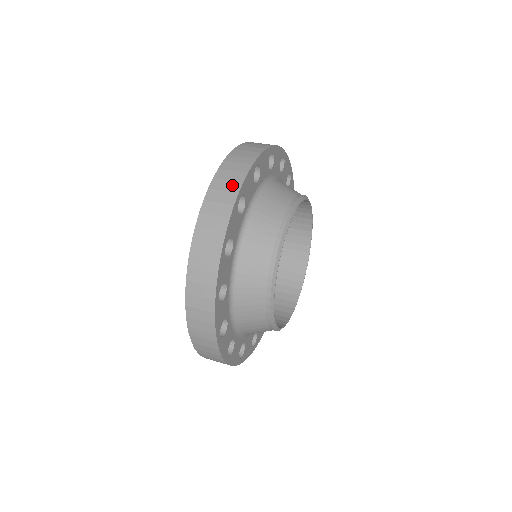
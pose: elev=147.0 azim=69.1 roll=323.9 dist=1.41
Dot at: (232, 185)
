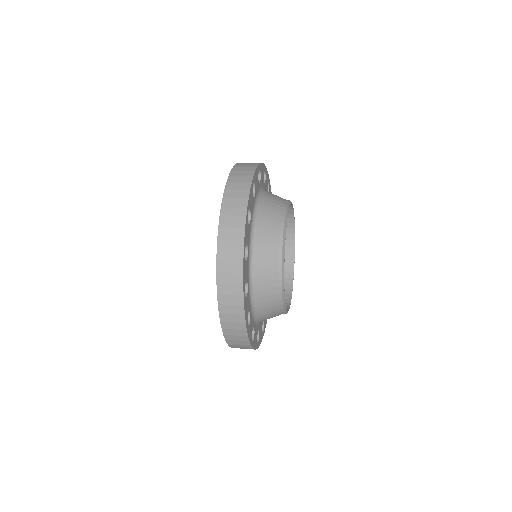
Dot at: (236, 243)
